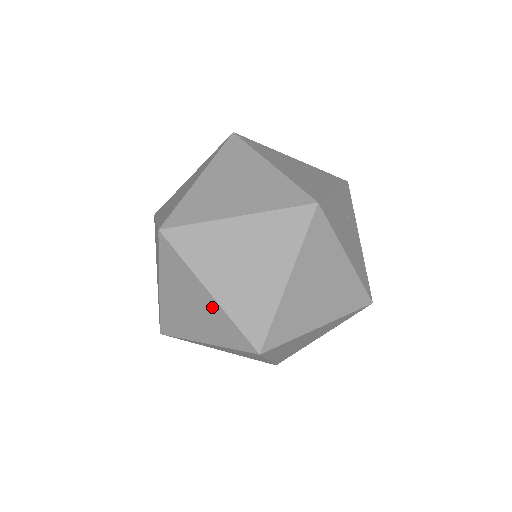
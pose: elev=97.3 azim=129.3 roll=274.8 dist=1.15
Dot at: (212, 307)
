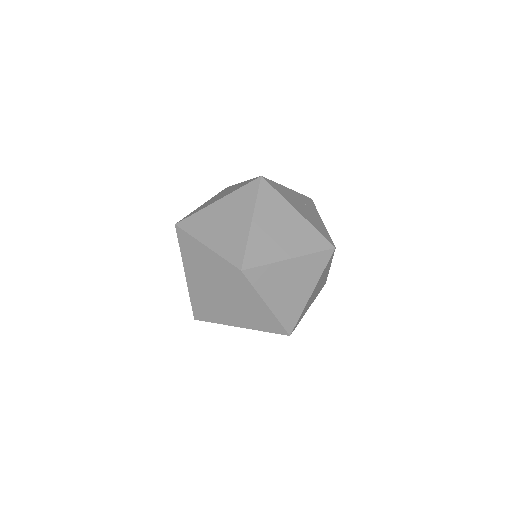
Dot at: (210, 257)
